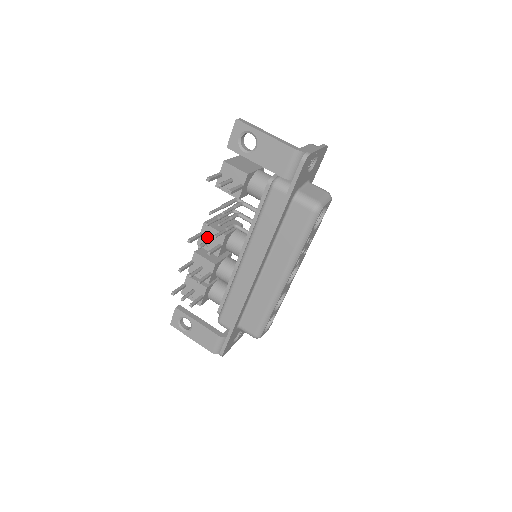
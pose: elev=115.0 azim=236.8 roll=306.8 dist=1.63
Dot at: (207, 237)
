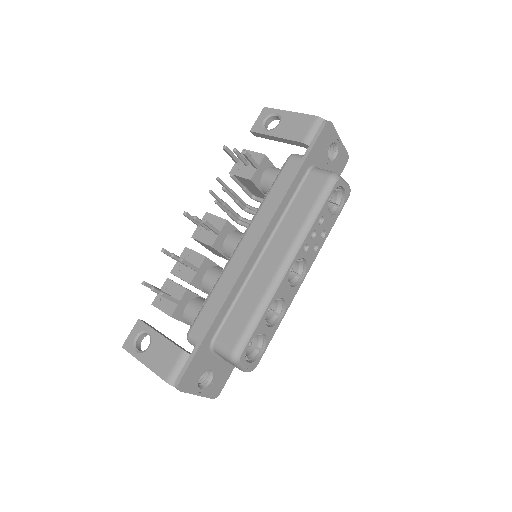
Dot at: occluded
